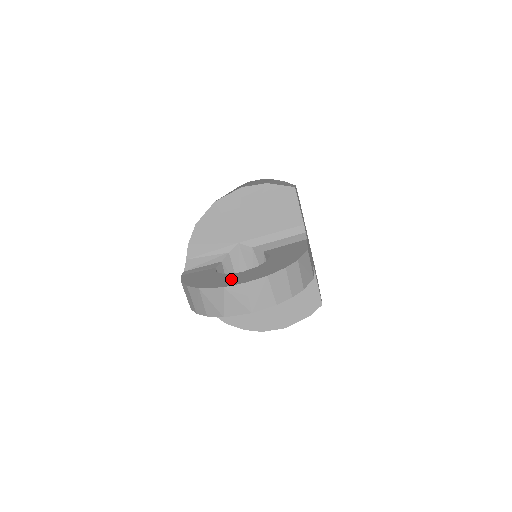
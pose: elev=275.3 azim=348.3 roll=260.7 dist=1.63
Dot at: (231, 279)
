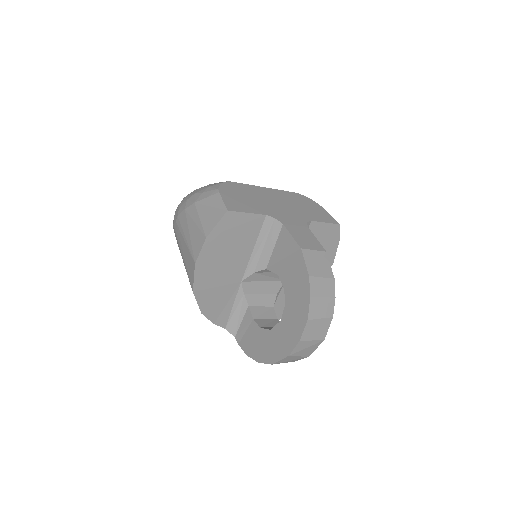
Dot at: (283, 338)
